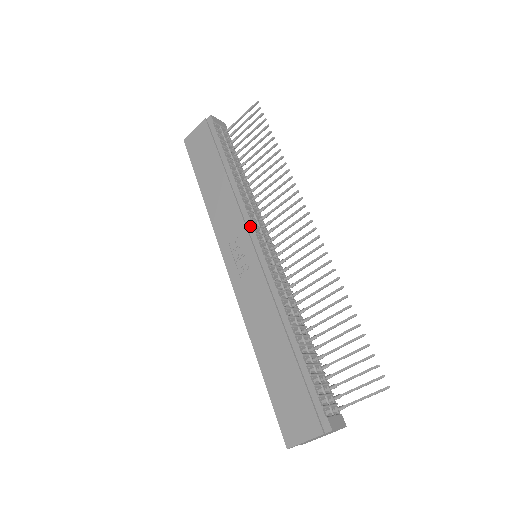
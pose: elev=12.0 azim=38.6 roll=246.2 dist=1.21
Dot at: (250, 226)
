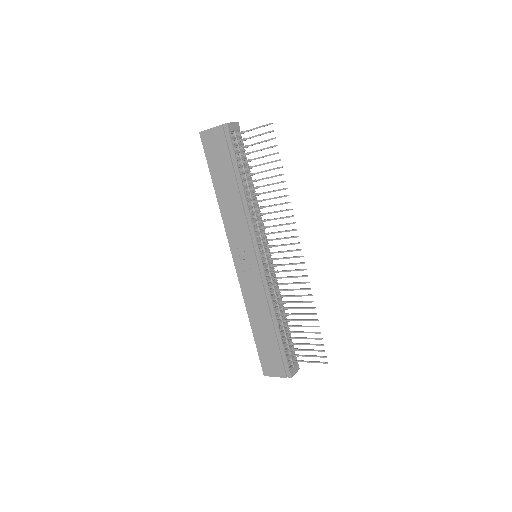
Dot at: (255, 241)
